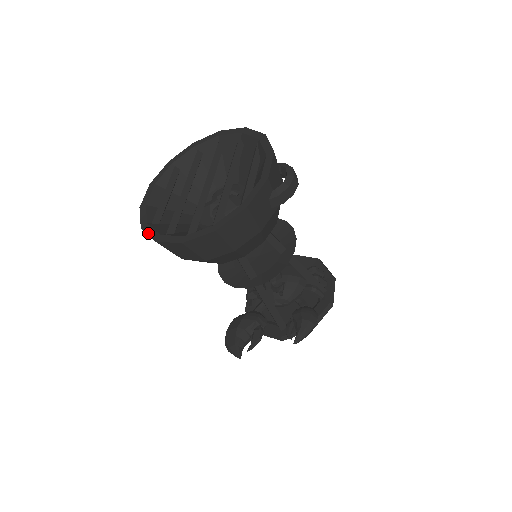
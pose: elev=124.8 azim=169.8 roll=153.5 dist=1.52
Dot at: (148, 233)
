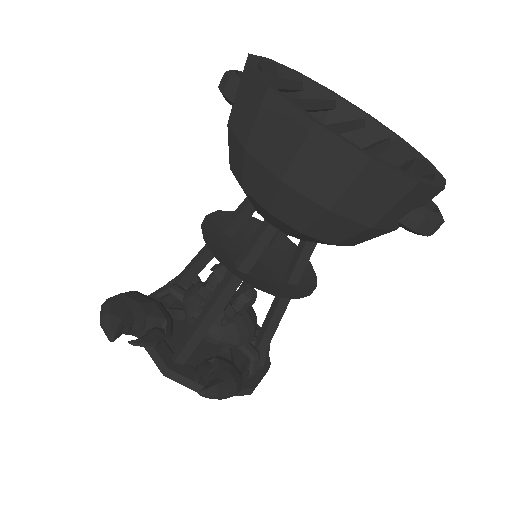
Dot at: (258, 73)
